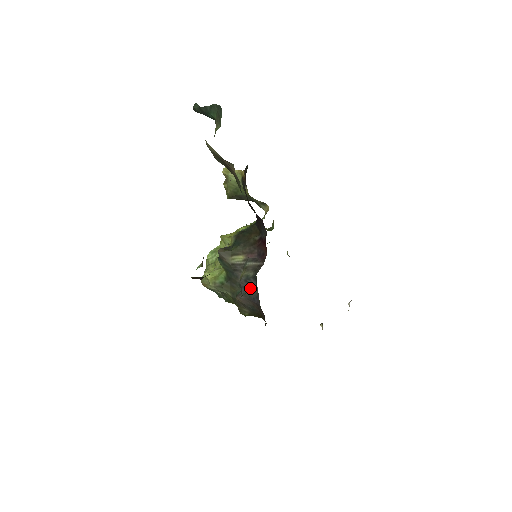
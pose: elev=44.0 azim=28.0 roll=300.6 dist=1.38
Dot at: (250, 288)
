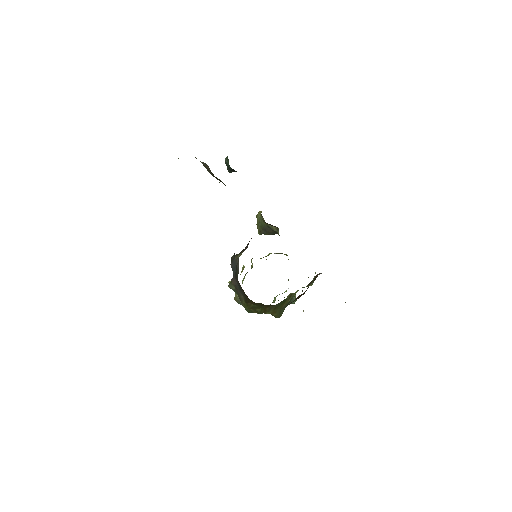
Dot at: (235, 266)
